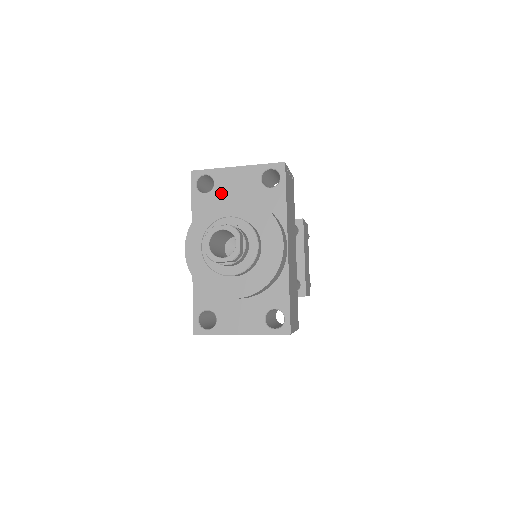
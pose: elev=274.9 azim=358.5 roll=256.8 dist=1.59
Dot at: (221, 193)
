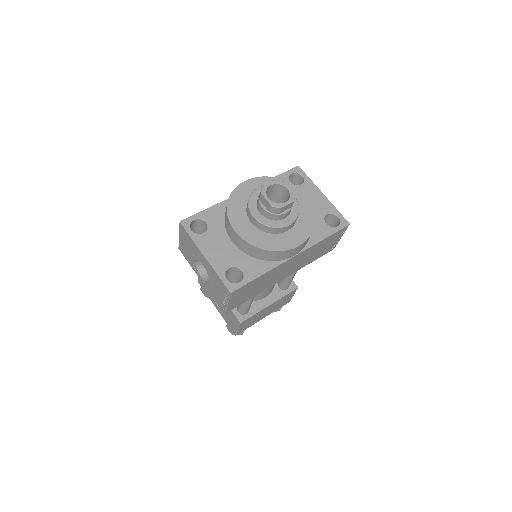
Dot at: occluded
